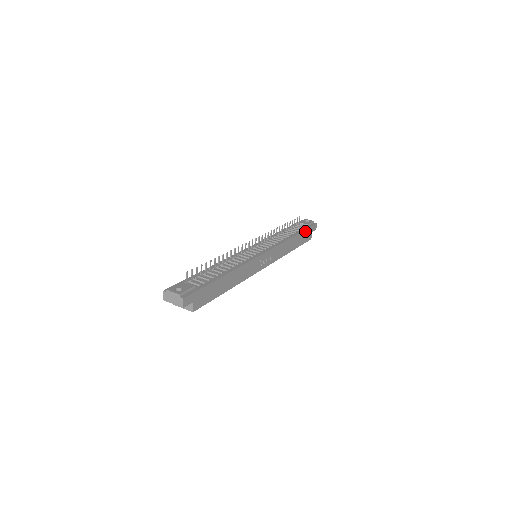
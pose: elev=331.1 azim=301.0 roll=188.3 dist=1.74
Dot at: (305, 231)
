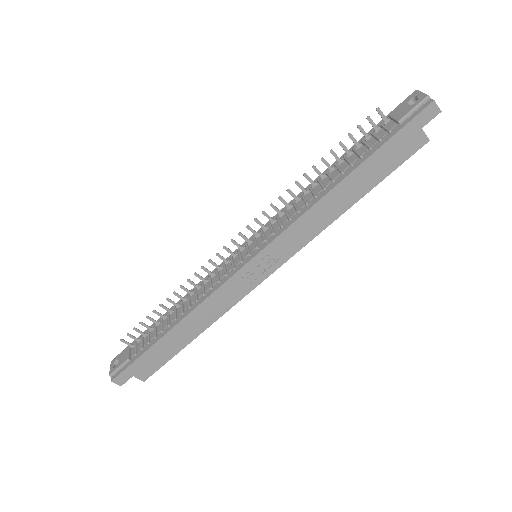
Dot at: (382, 148)
